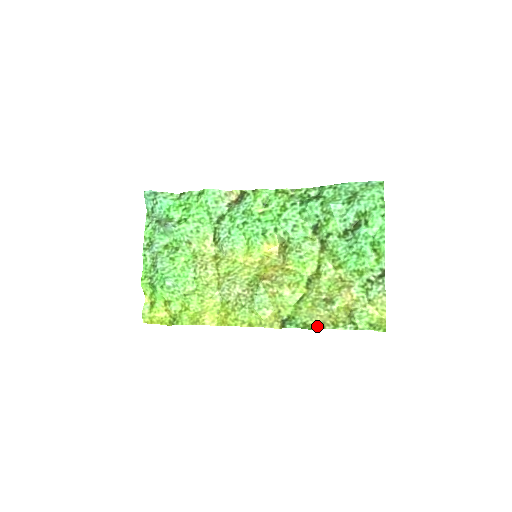
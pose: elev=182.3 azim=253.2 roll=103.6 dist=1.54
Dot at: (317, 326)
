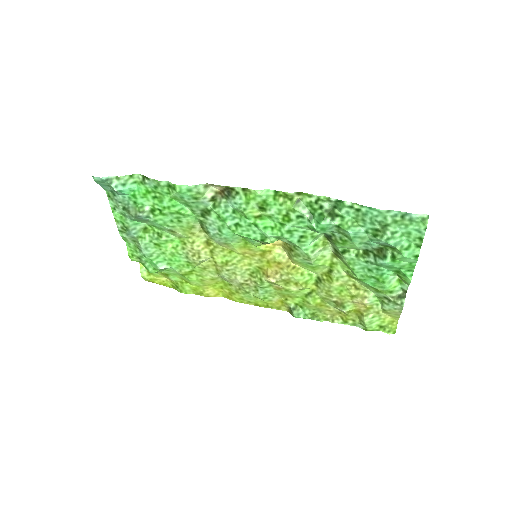
Dot at: (326, 318)
